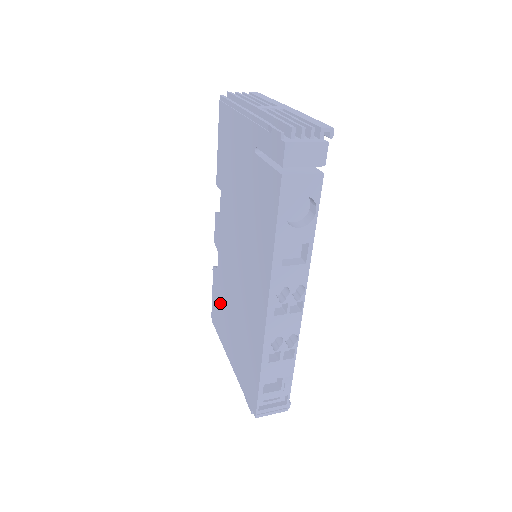
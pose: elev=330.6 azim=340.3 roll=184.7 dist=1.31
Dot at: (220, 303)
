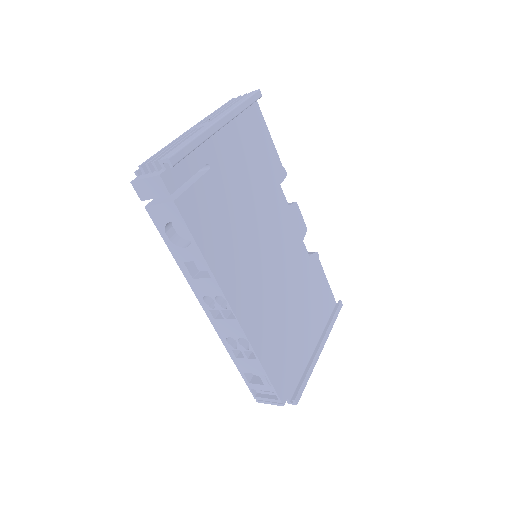
Dot at: occluded
